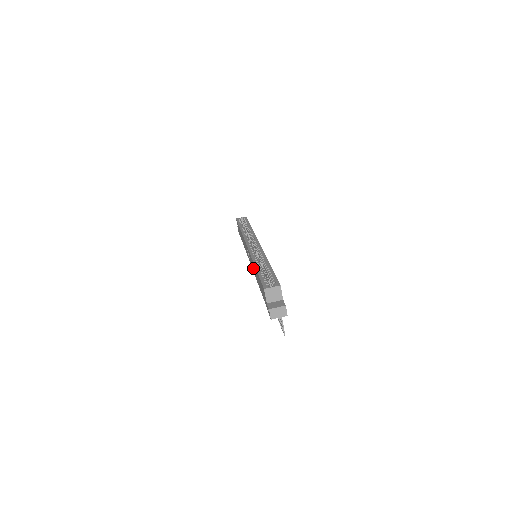
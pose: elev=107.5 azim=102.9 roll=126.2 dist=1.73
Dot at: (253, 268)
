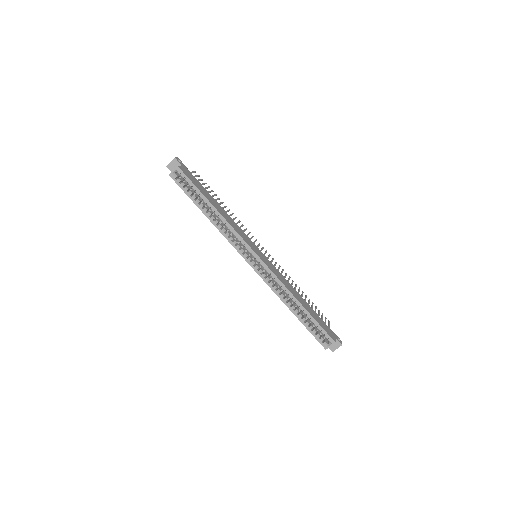
Dot at: occluded
